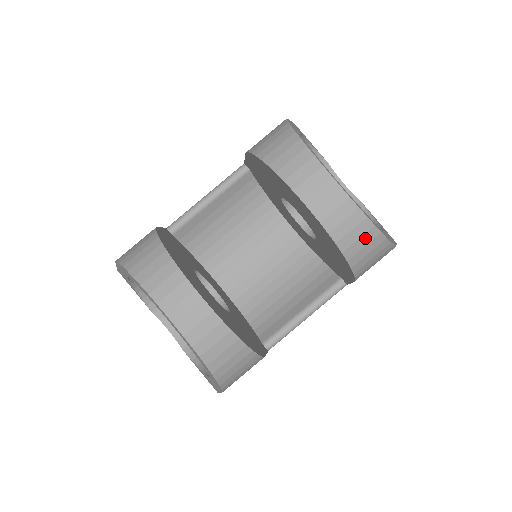
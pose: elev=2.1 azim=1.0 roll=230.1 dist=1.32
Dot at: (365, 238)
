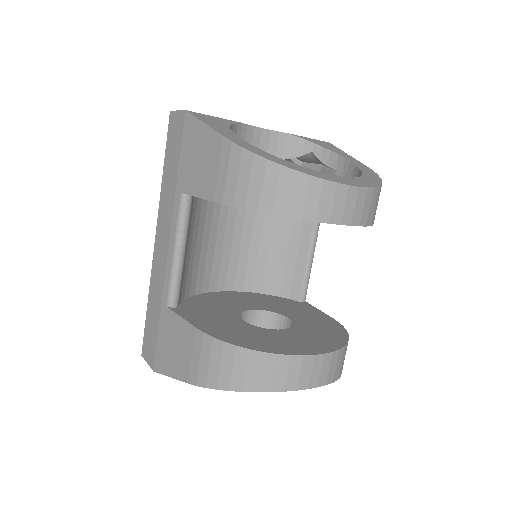
Dot at: (378, 199)
